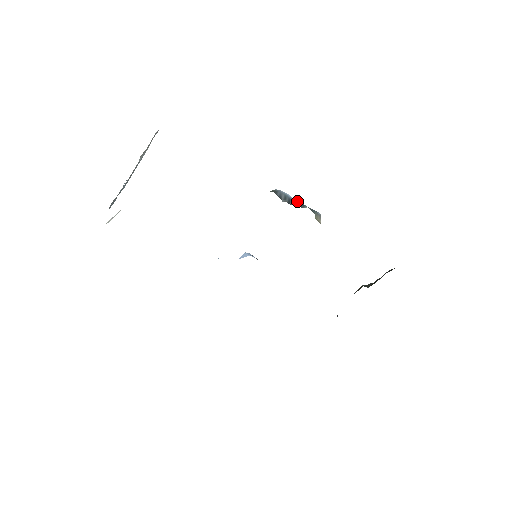
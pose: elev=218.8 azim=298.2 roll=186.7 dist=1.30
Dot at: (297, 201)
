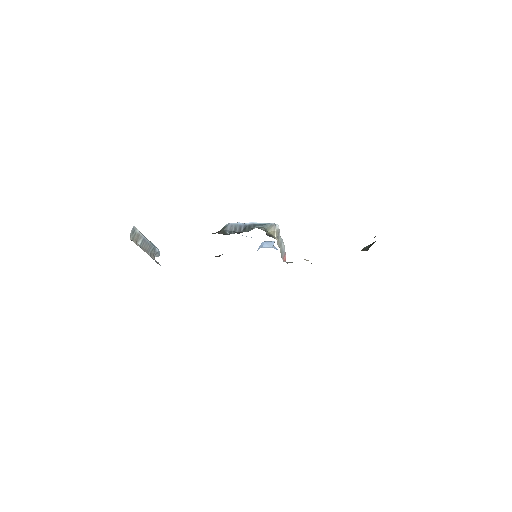
Dot at: (248, 224)
